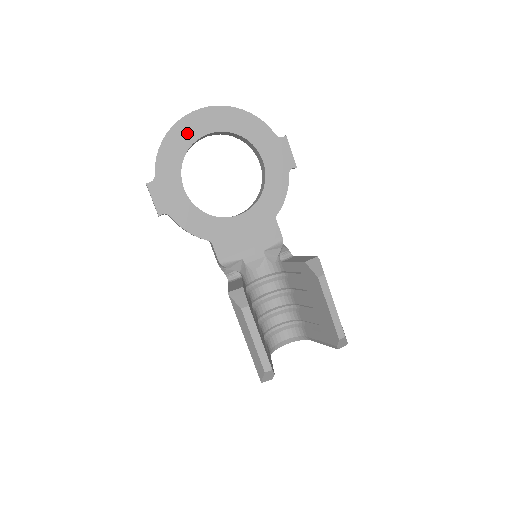
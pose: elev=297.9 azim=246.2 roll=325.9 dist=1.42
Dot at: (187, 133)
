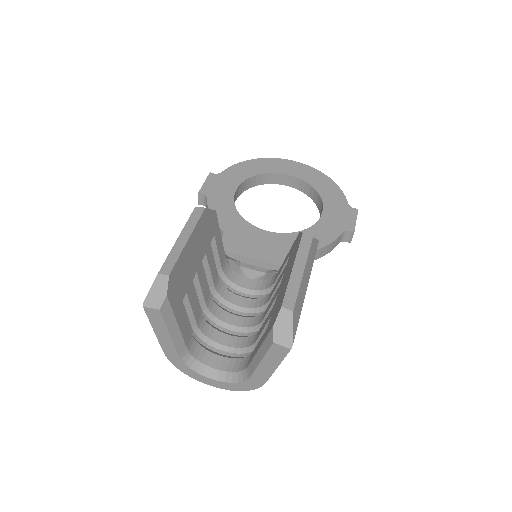
Dot at: (270, 166)
